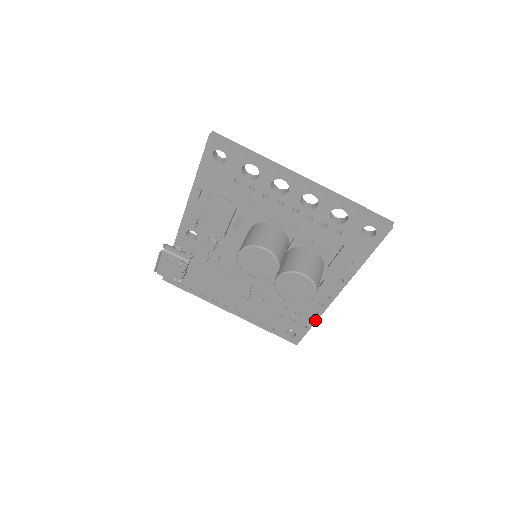
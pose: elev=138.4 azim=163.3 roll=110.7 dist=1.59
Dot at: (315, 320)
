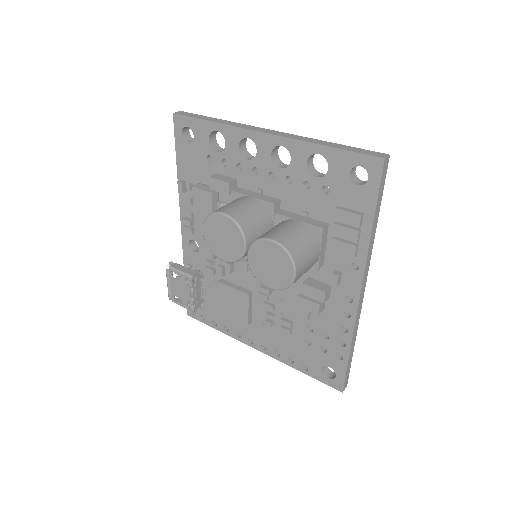
Dot at: (349, 343)
